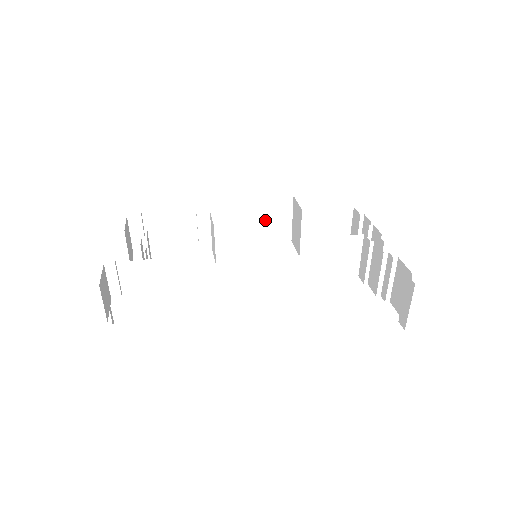
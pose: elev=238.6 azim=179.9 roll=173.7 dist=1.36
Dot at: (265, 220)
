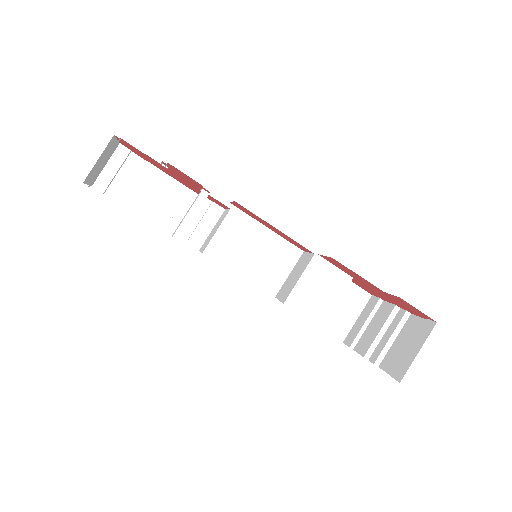
Dot at: (265, 257)
